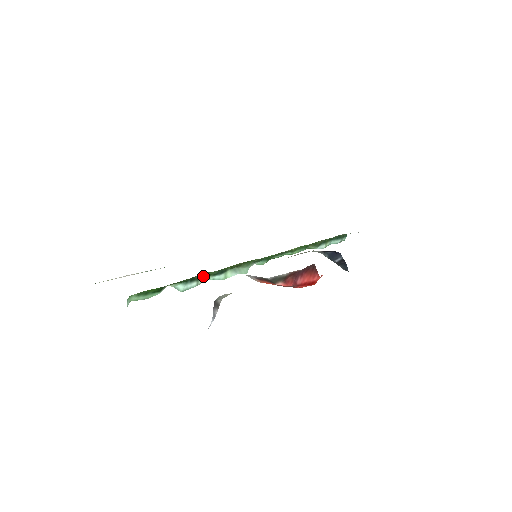
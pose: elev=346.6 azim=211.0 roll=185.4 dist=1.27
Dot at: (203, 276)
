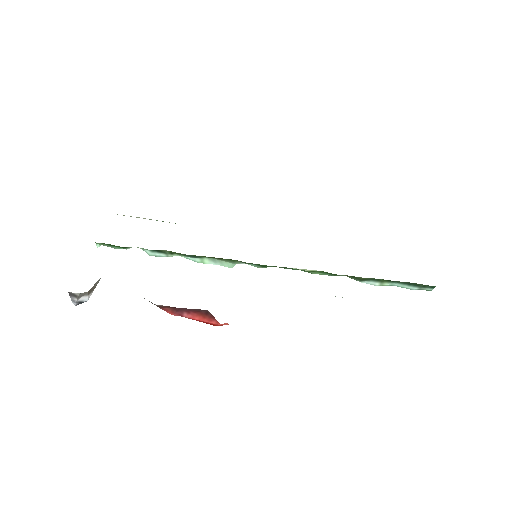
Dot at: (171, 252)
